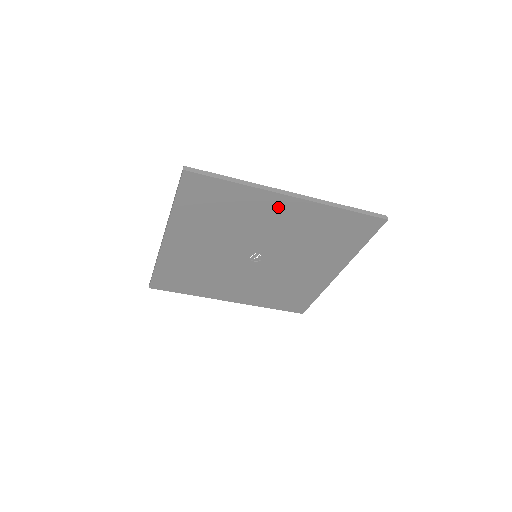
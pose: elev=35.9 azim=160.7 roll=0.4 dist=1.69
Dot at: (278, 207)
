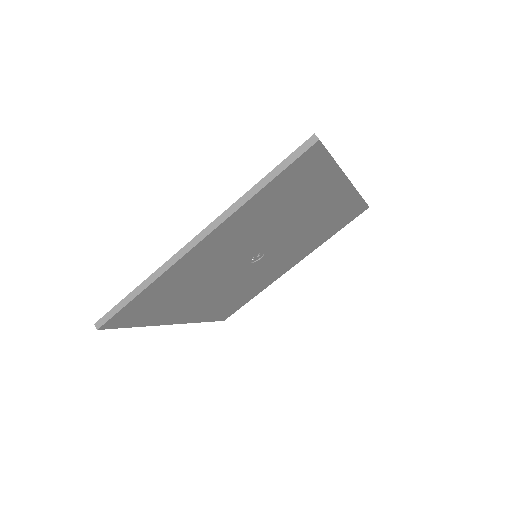
Dot at: (204, 252)
